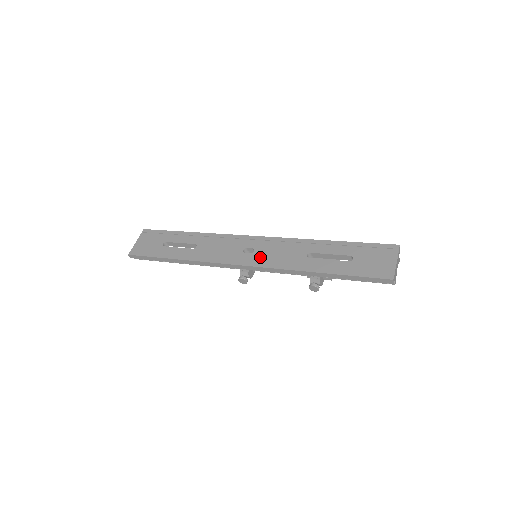
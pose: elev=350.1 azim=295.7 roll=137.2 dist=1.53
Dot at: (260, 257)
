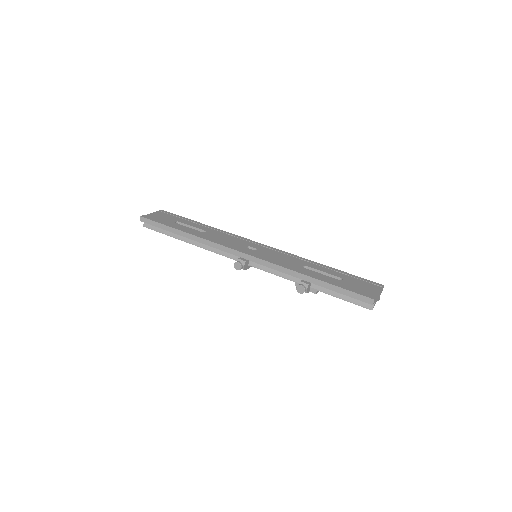
Dot at: (261, 254)
